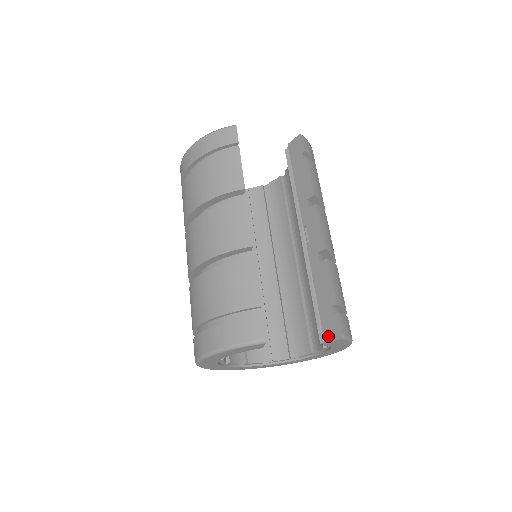
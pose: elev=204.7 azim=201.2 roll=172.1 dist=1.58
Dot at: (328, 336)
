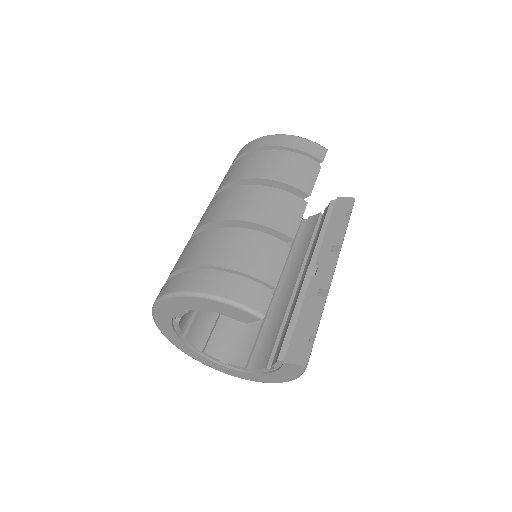
Dot at: (291, 357)
